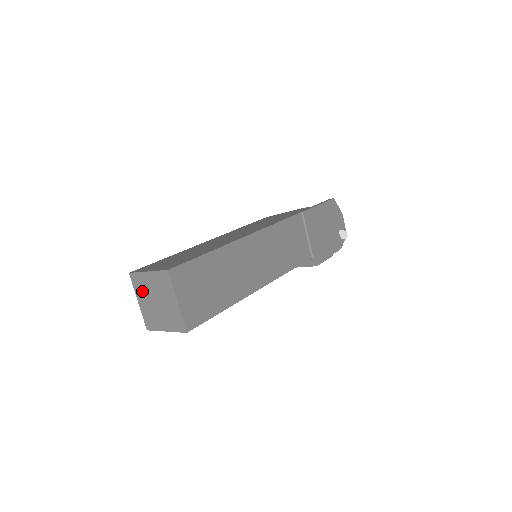
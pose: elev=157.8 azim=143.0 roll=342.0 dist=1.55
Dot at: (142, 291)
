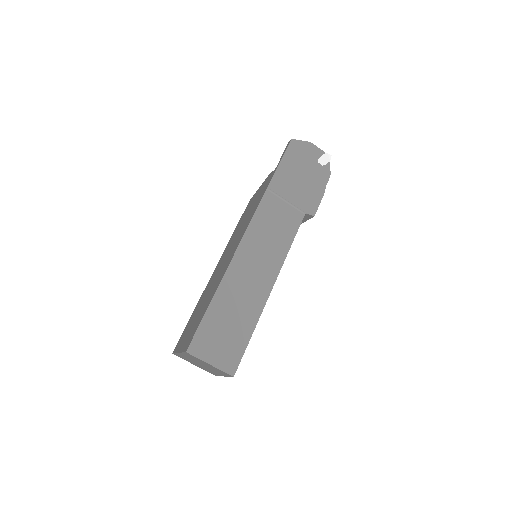
Dot at: (189, 361)
